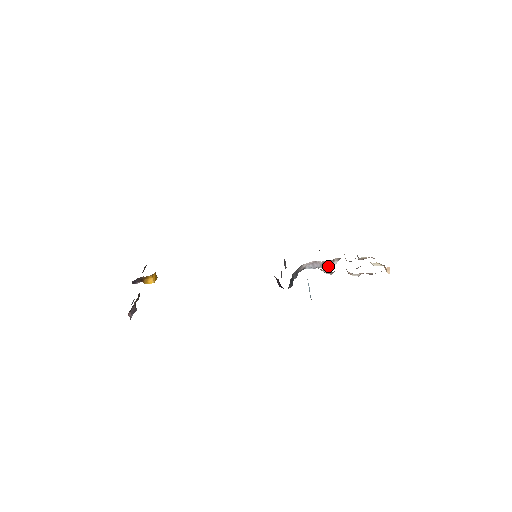
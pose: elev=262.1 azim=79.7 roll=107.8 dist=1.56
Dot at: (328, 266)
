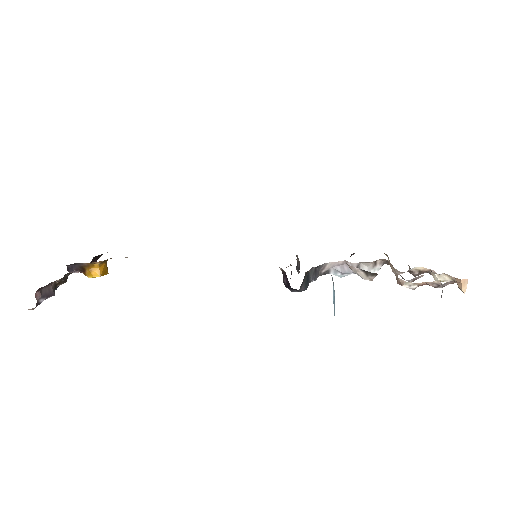
Dot at: occluded
